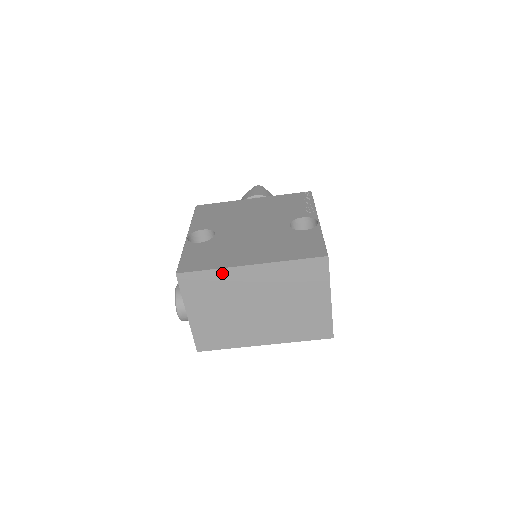
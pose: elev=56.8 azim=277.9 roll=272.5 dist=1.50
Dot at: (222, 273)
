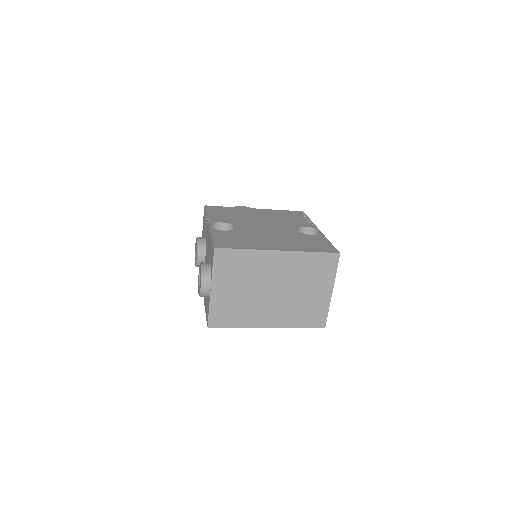
Dot at: (253, 254)
